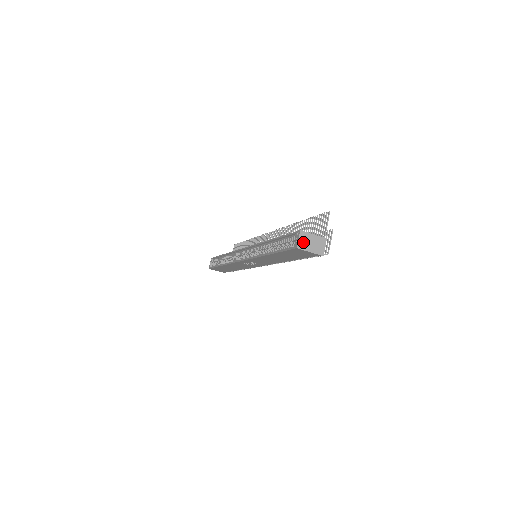
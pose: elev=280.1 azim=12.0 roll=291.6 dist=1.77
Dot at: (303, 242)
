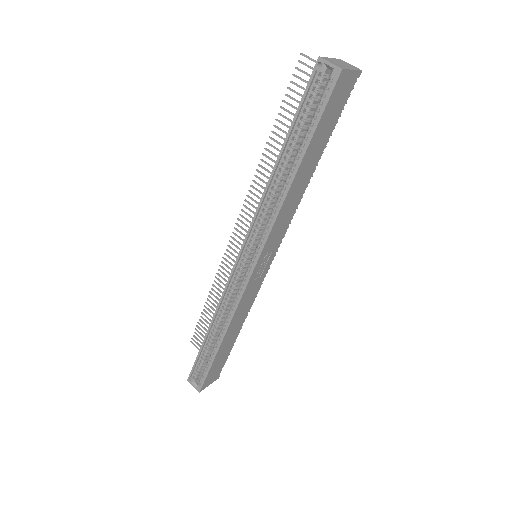
Dot at: (336, 64)
